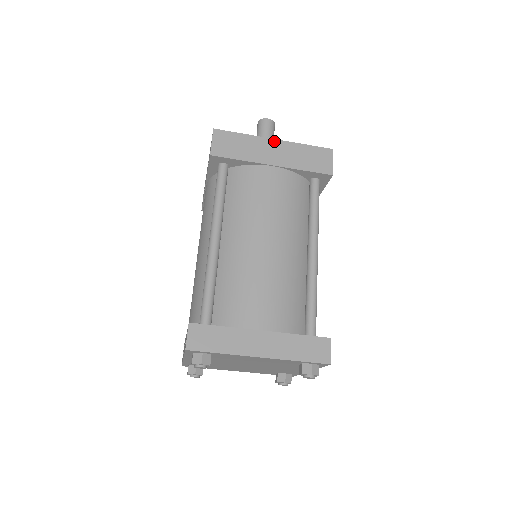
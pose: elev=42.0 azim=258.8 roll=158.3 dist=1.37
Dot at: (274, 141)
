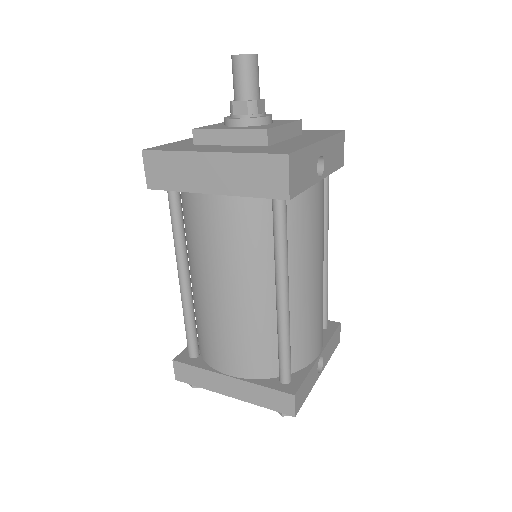
Dot at: (208, 155)
